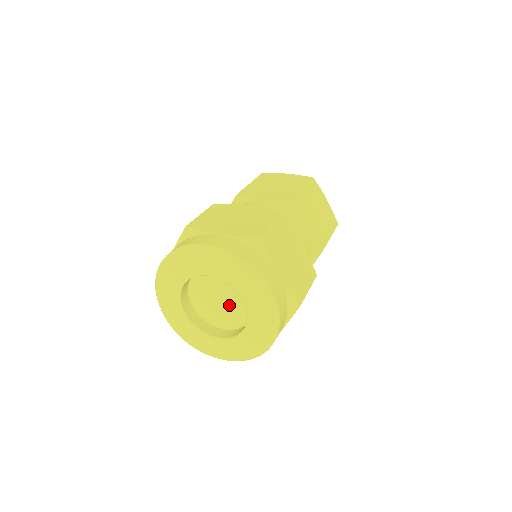
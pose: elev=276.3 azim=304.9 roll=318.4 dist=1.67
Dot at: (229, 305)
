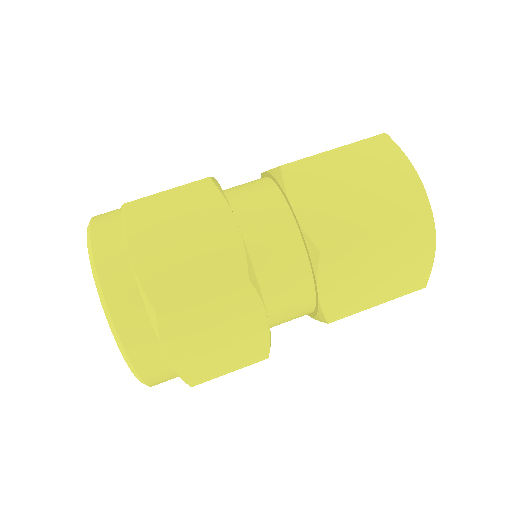
Dot at: occluded
